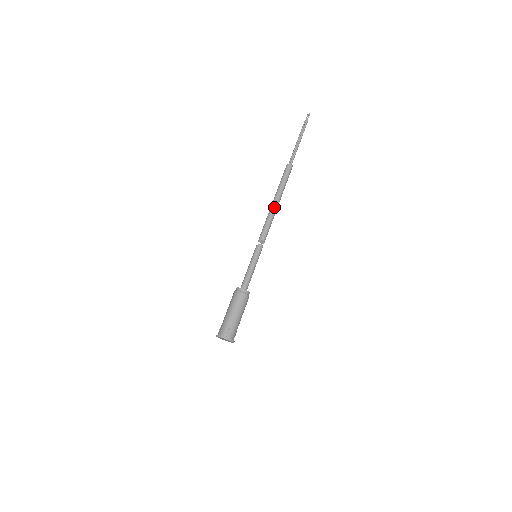
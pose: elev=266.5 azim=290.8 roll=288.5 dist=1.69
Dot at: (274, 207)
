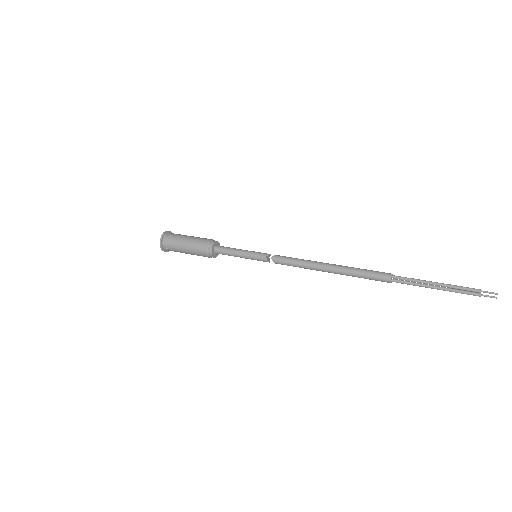
Dot at: (320, 270)
